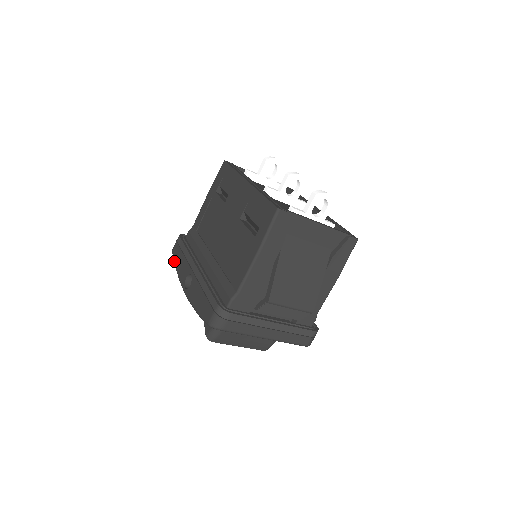
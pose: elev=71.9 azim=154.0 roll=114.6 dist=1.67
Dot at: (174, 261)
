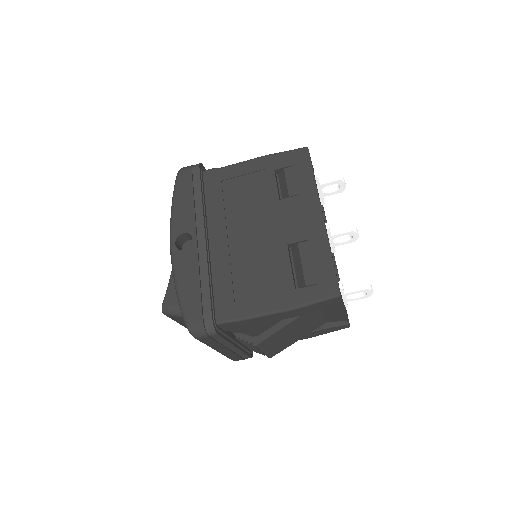
Dot at: (175, 190)
